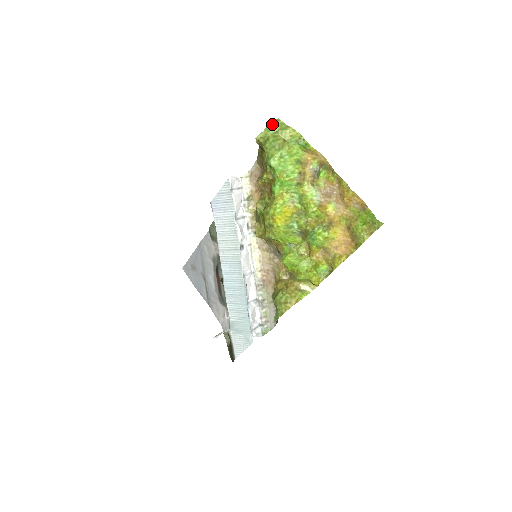
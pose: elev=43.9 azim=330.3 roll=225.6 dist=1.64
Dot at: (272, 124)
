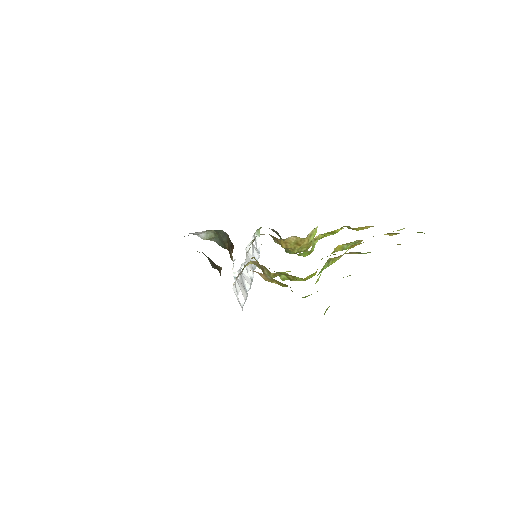
Dot at: occluded
